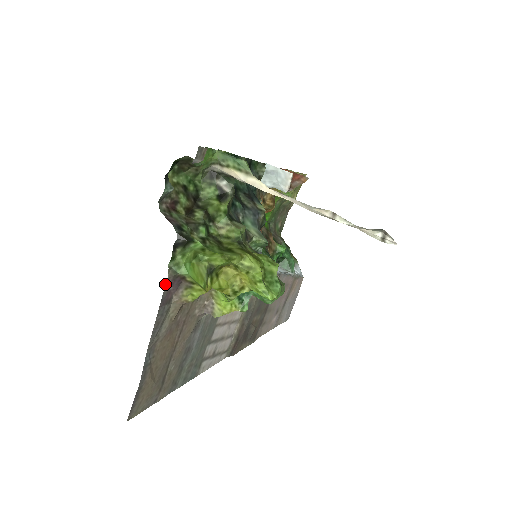
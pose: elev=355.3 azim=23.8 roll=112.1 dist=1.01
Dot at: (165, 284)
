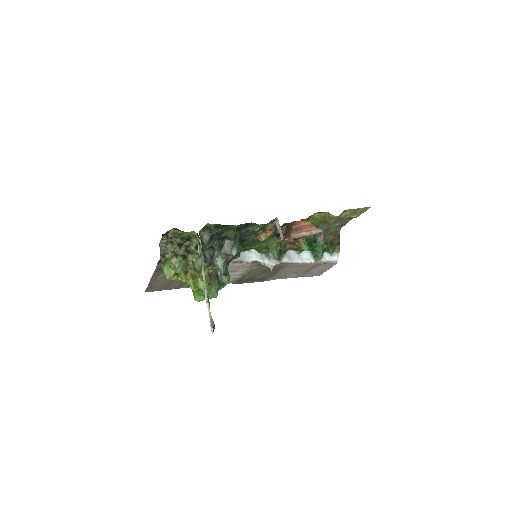
Dot at: (156, 268)
